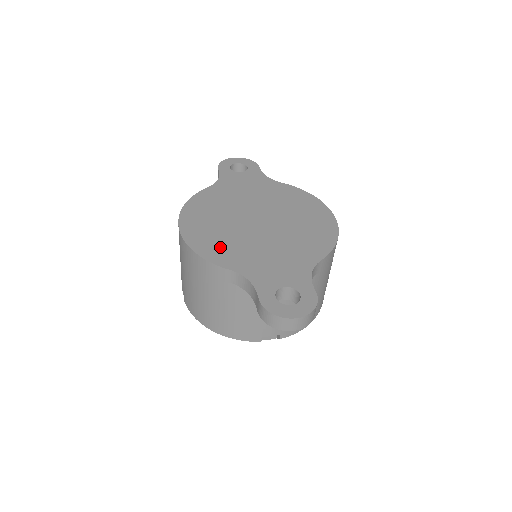
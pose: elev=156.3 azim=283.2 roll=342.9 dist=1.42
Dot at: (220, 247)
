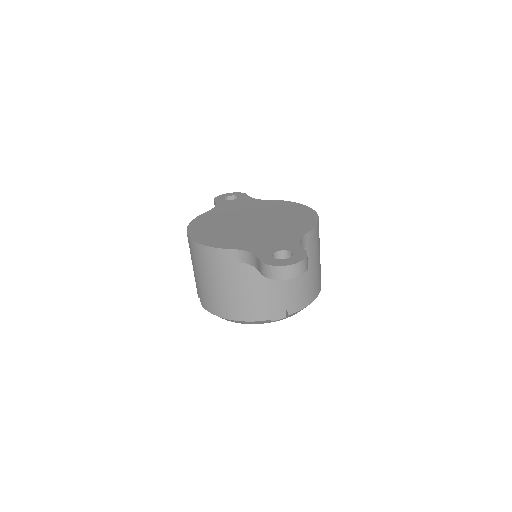
Dot at: (223, 239)
